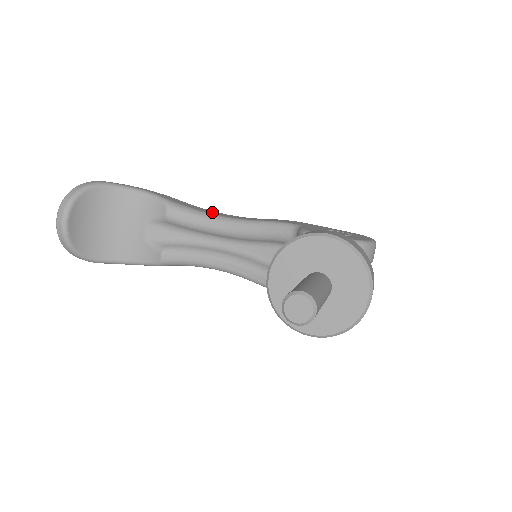
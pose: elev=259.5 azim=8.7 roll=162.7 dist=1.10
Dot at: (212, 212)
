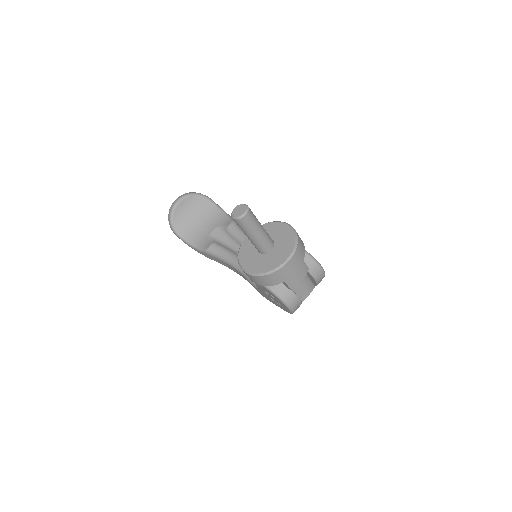
Dot at: occluded
